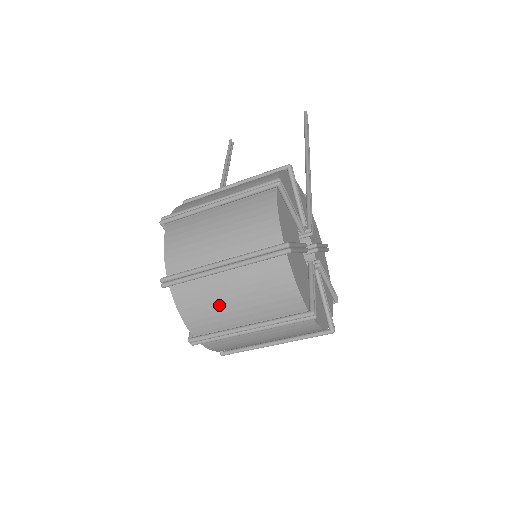
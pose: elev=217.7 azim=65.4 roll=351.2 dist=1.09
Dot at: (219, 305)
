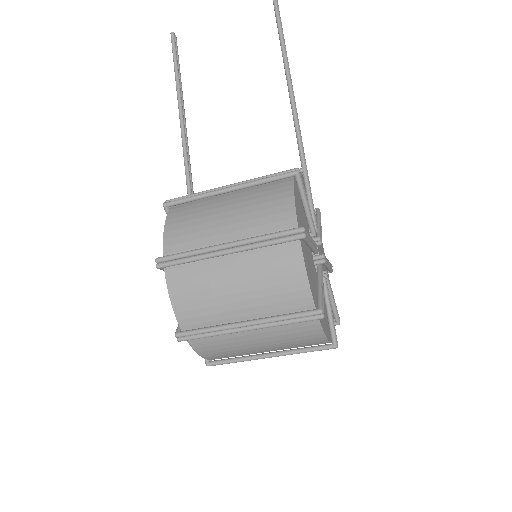
Dot at: (241, 348)
